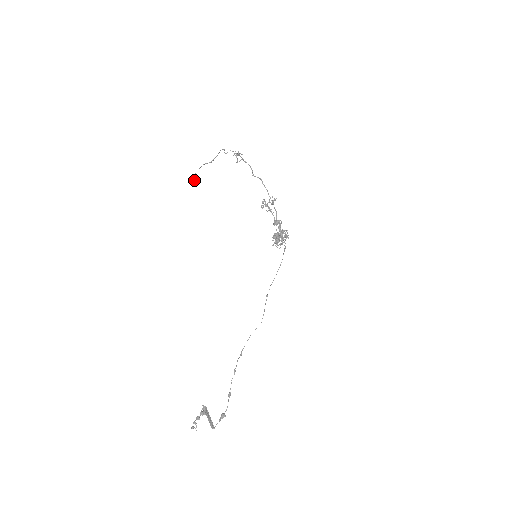
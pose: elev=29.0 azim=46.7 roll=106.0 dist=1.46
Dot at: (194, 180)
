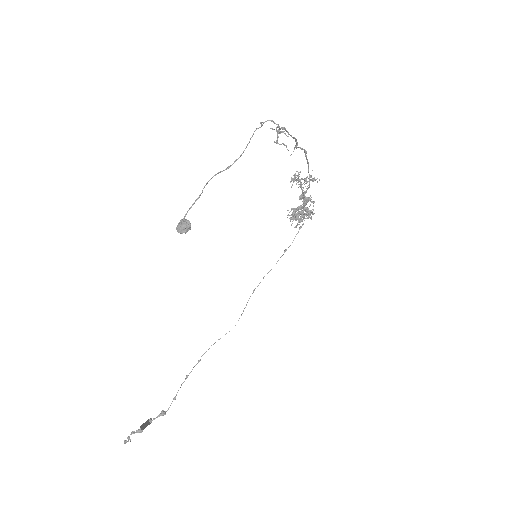
Dot at: (186, 232)
